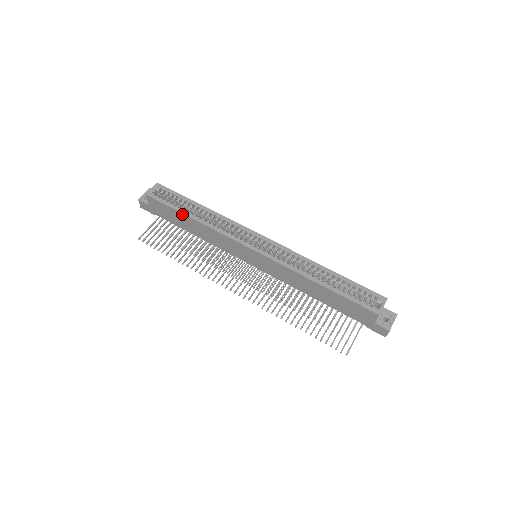
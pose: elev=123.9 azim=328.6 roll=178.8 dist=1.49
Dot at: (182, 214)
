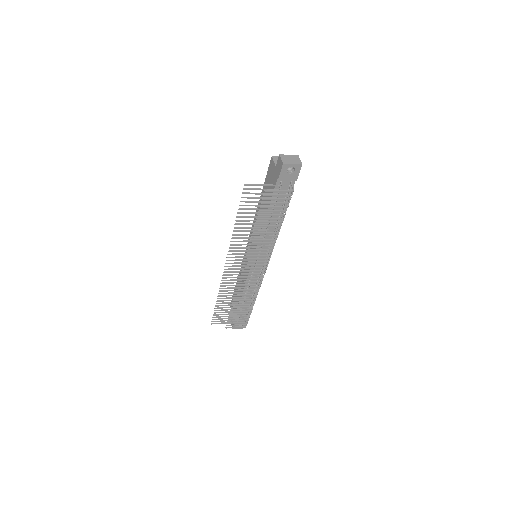
Dot at: (236, 286)
